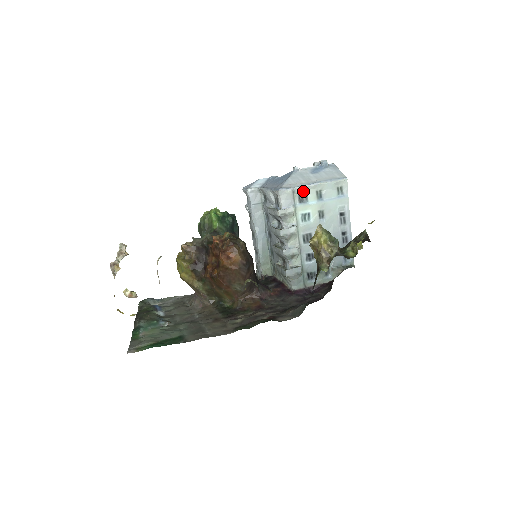
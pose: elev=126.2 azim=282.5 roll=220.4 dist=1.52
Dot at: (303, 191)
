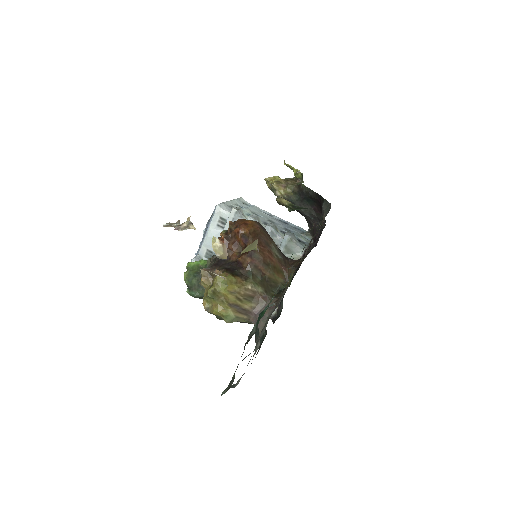
Dot at: (229, 205)
